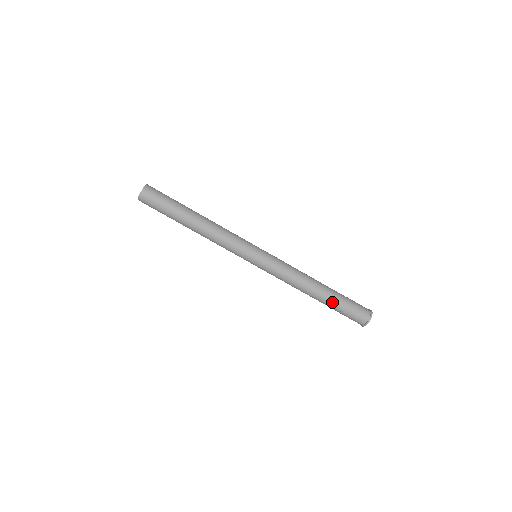
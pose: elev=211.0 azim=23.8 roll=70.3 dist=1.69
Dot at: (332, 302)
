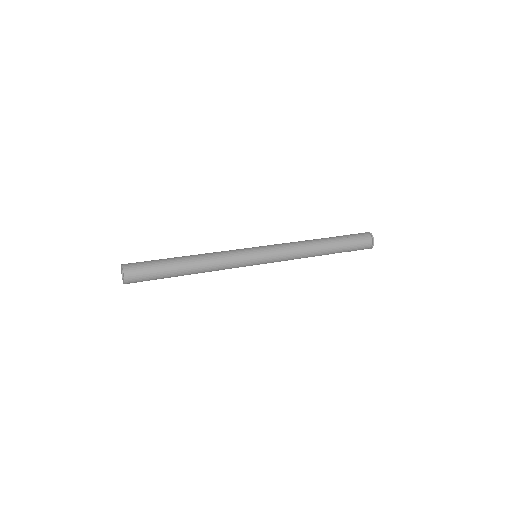
Dot at: (339, 247)
